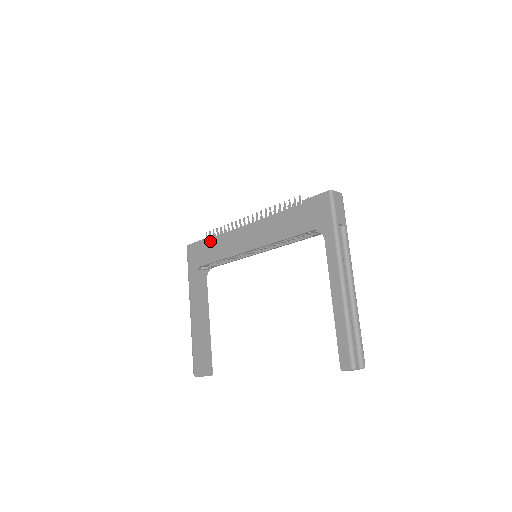
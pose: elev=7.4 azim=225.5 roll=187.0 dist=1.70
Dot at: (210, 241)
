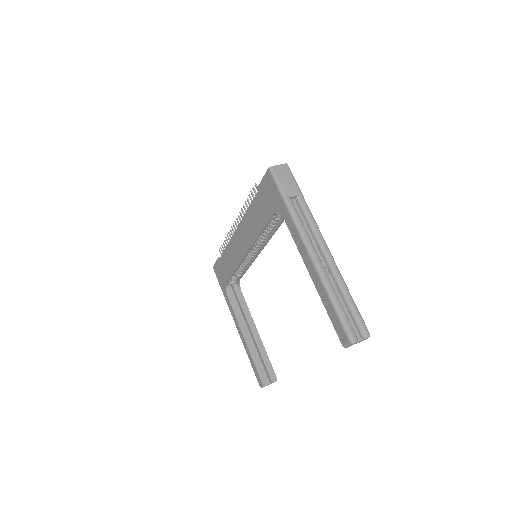
Dot at: (222, 257)
